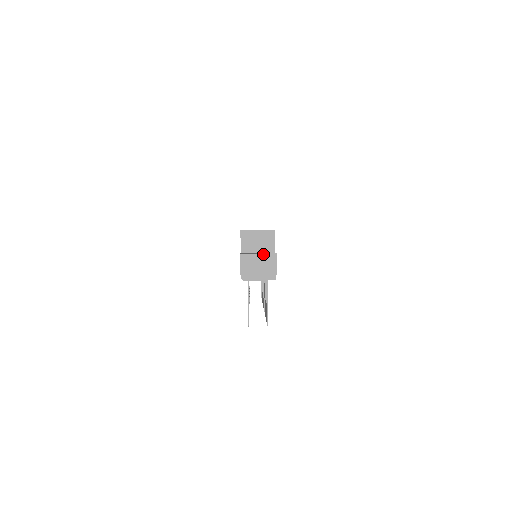
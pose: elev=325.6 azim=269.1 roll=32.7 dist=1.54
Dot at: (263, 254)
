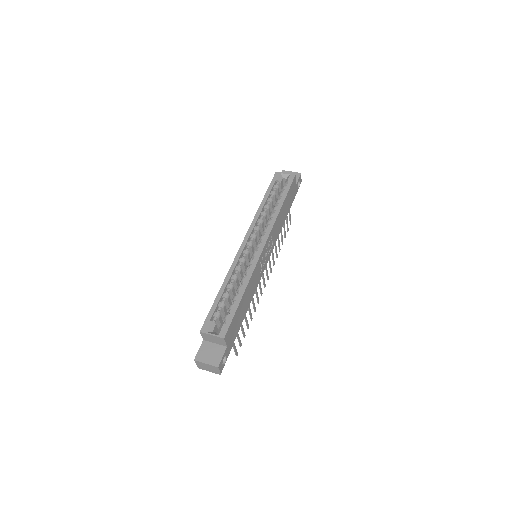
Dot at: (209, 365)
